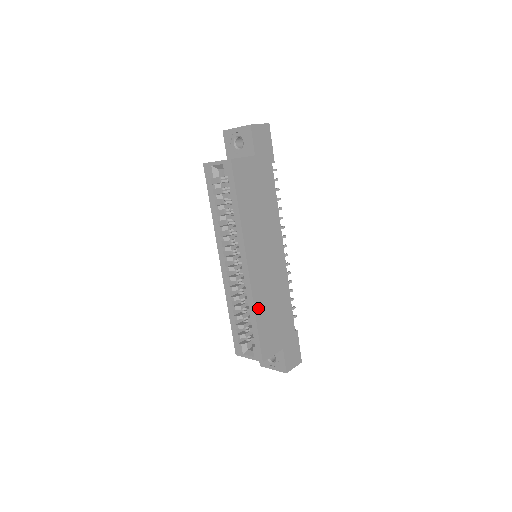
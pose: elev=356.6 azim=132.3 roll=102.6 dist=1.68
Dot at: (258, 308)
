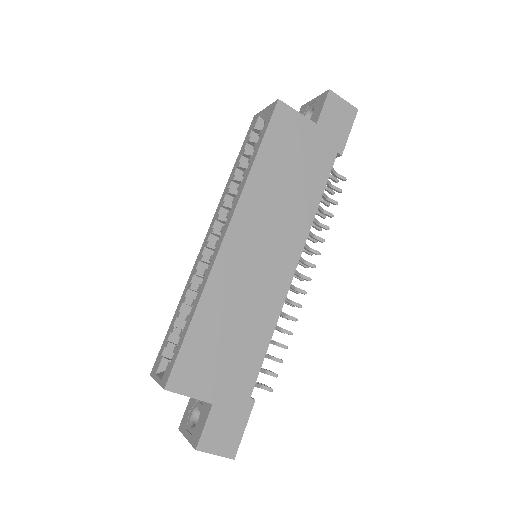
Dot at: (207, 304)
